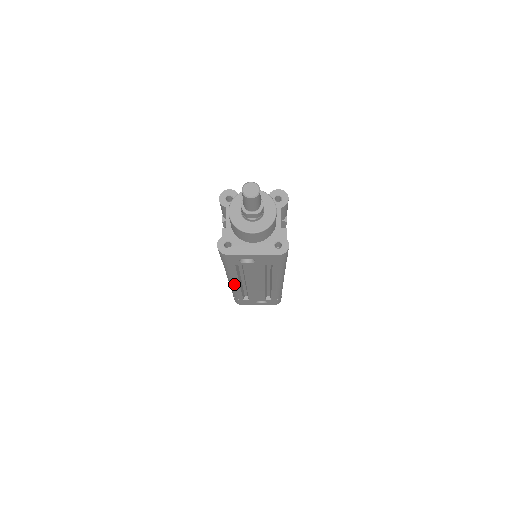
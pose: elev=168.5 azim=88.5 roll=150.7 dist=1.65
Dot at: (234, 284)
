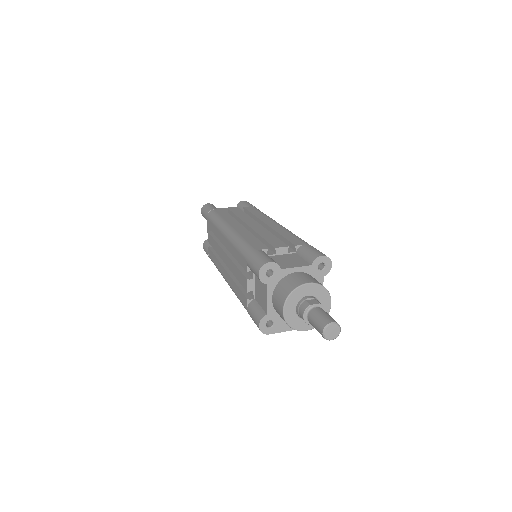
Dot at: occluded
